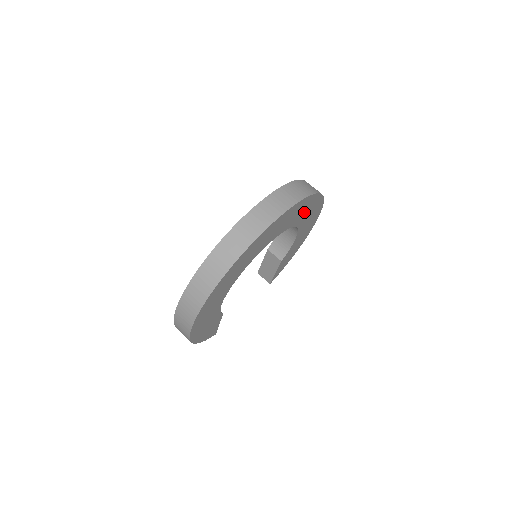
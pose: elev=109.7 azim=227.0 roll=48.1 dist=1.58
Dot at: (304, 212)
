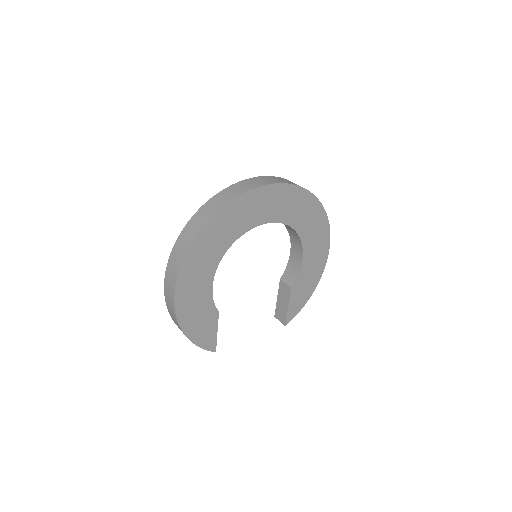
Dot at: (302, 213)
